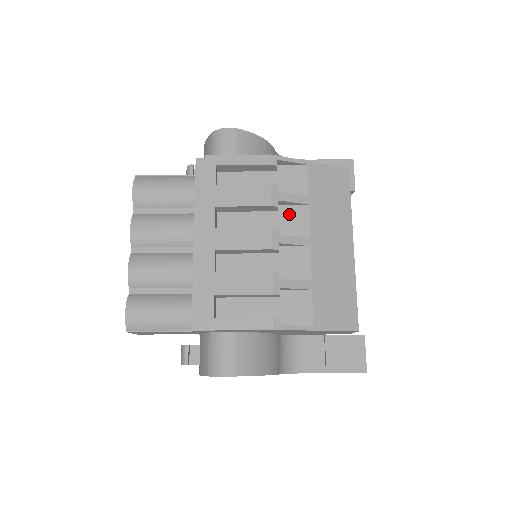
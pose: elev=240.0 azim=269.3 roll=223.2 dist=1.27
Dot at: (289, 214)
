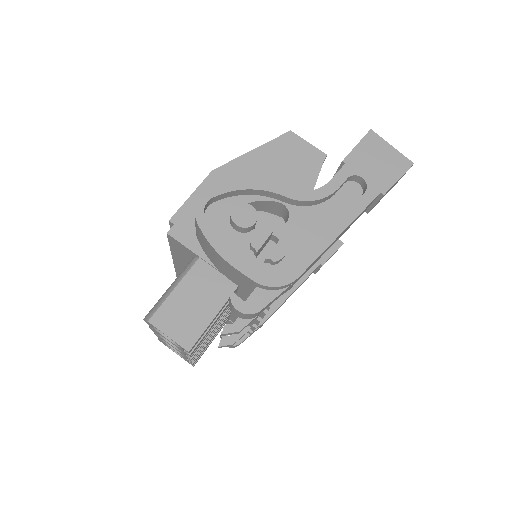
Dot at: occluded
